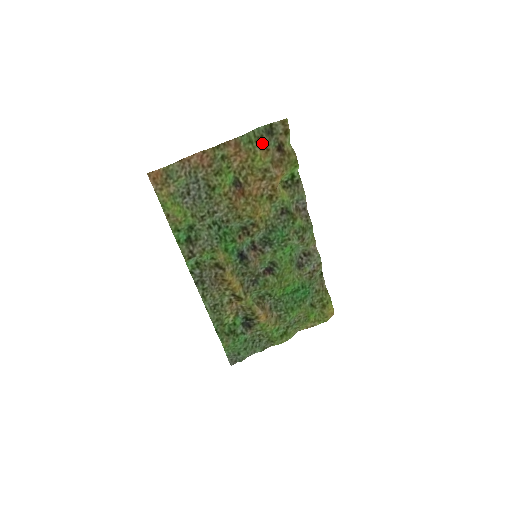
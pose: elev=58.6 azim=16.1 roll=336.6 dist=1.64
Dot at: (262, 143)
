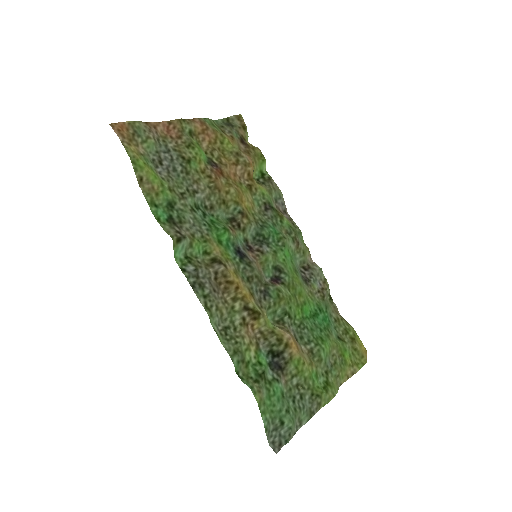
Dot at: (225, 132)
